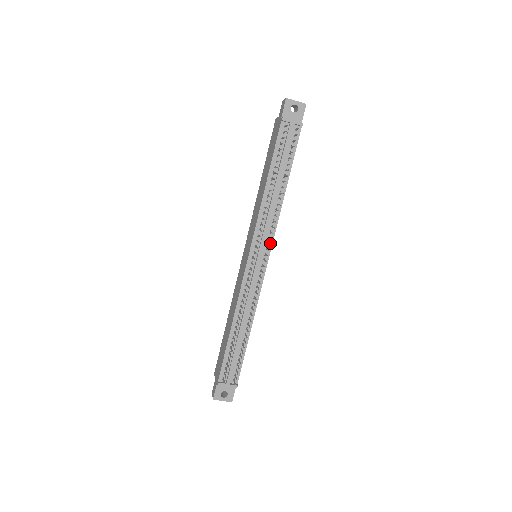
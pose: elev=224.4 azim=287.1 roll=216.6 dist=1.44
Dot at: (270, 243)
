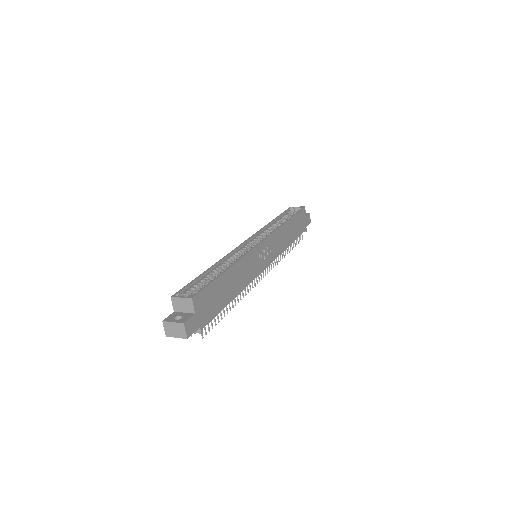
Dot at: (257, 274)
